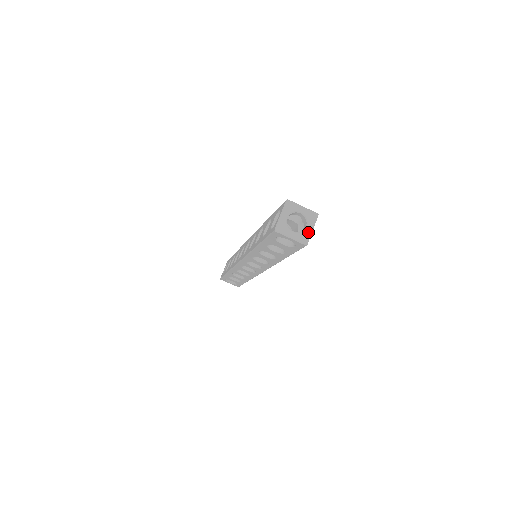
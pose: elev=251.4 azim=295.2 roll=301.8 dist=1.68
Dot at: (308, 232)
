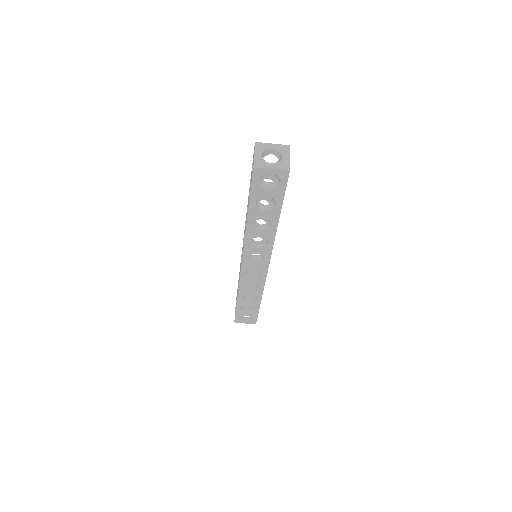
Dot at: (286, 160)
